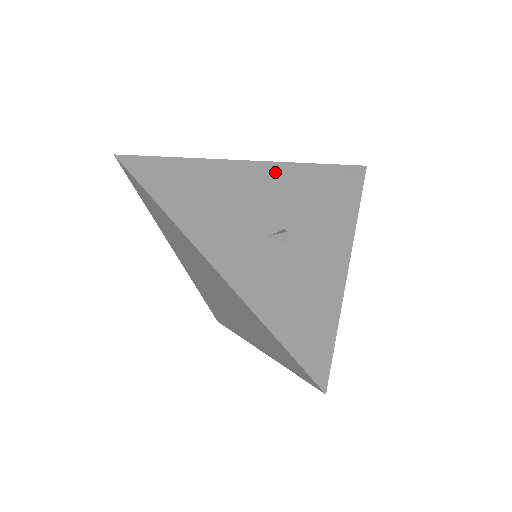
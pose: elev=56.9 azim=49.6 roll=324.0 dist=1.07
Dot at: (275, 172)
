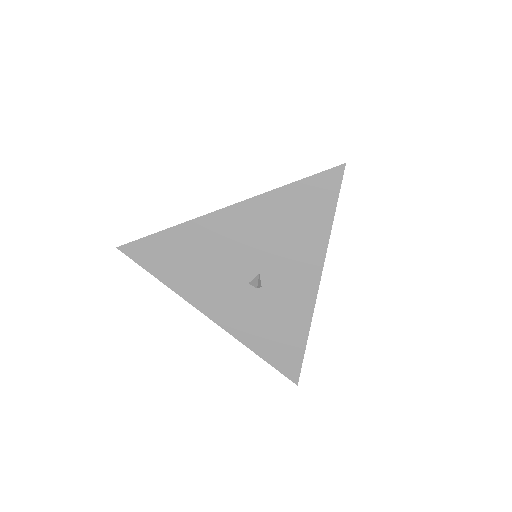
Dot at: (244, 214)
